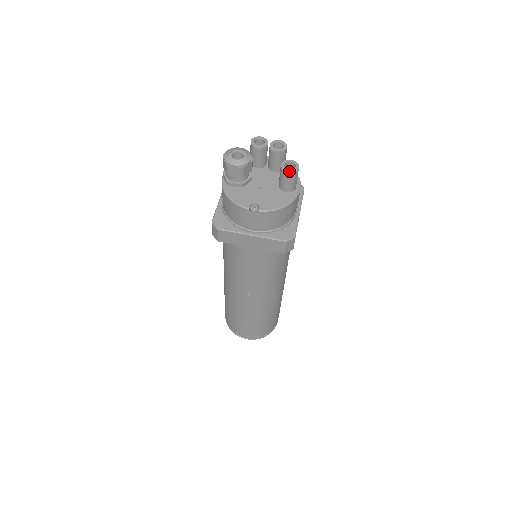
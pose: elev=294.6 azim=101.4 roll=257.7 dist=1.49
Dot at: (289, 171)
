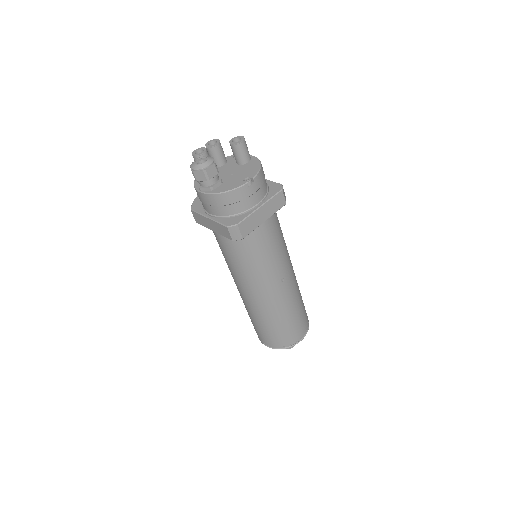
Dot at: (241, 141)
